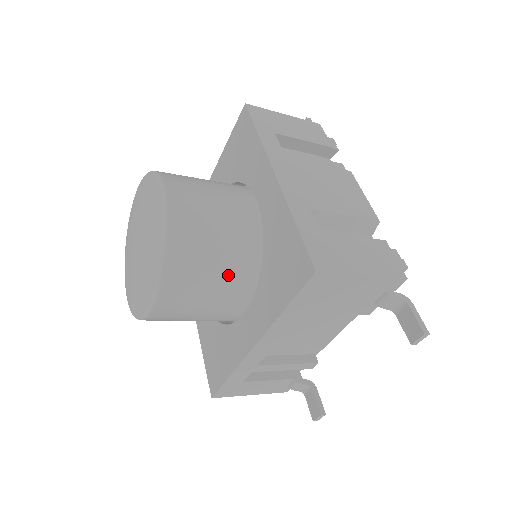
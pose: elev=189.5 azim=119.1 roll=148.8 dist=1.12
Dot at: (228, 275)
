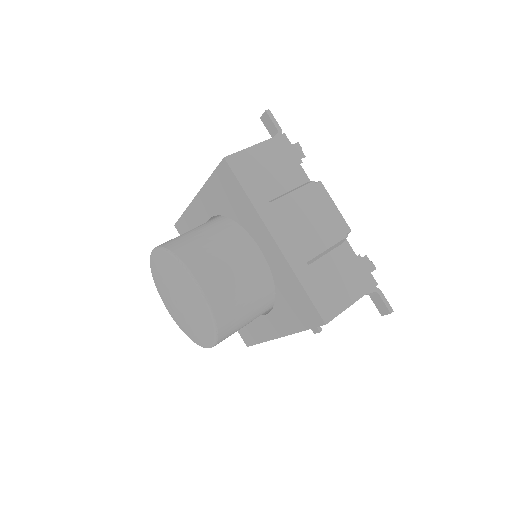
Dot at: (255, 311)
